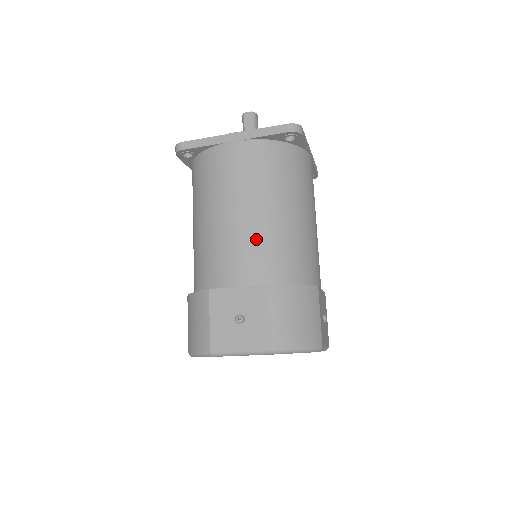
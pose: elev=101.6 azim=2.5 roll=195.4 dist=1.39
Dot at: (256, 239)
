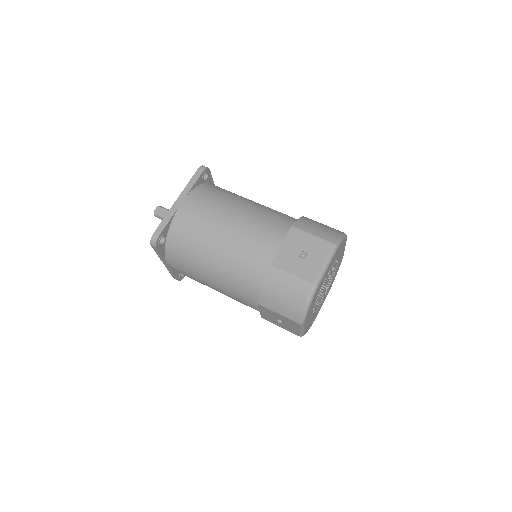
Dot at: (256, 221)
